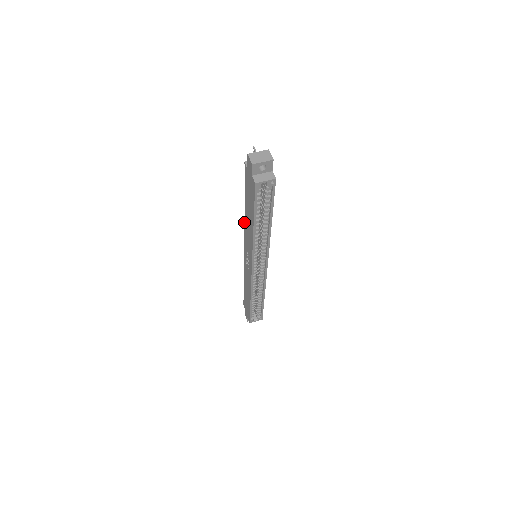
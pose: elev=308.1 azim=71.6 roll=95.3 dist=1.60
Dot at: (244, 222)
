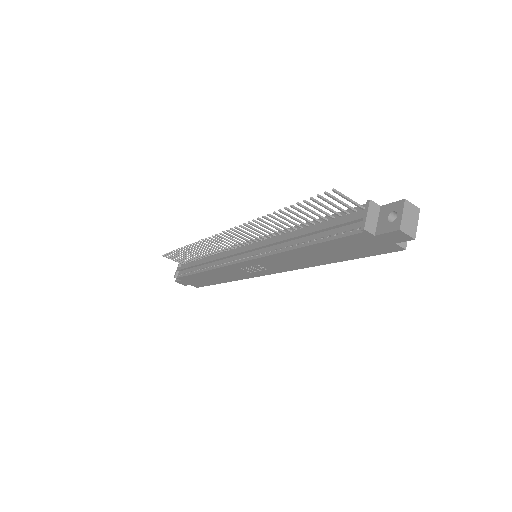
Dot at: (278, 253)
